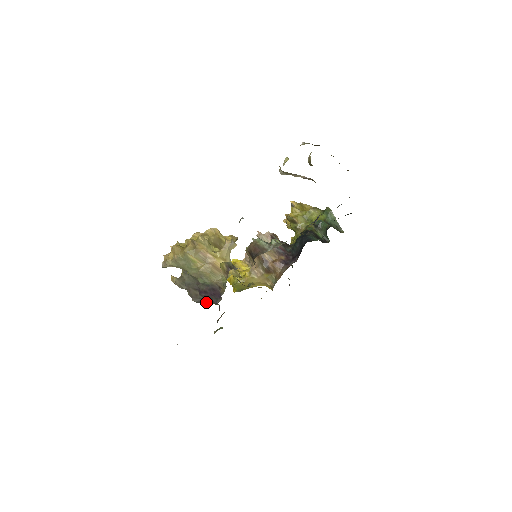
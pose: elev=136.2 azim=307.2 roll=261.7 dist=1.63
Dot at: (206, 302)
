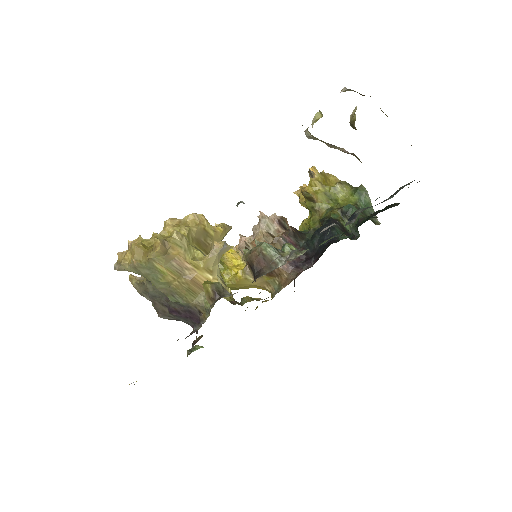
Dot at: (178, 320)
